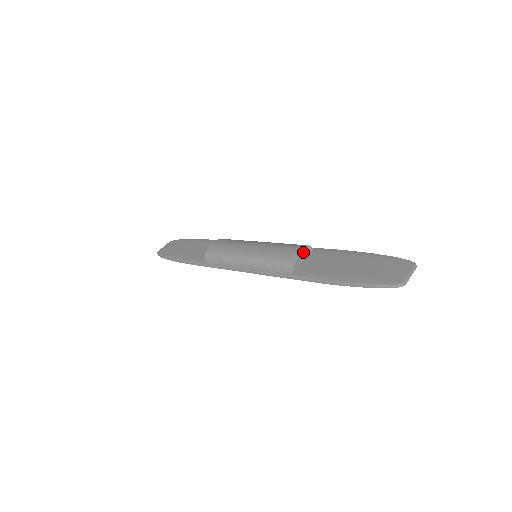
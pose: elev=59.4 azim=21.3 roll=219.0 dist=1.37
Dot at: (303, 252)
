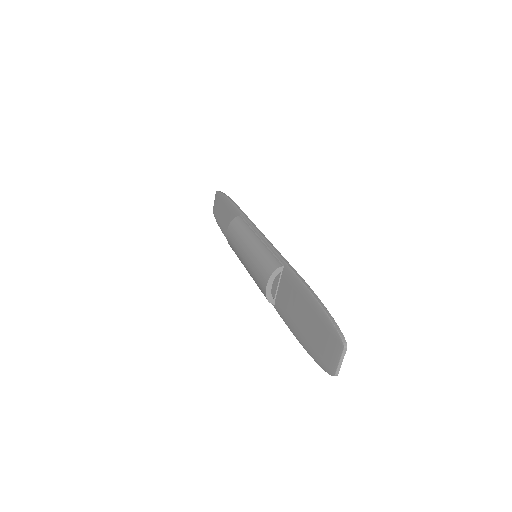
Dot at: (277, 272)
